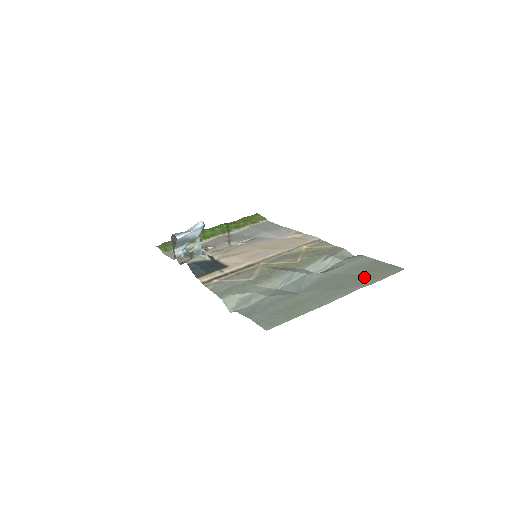
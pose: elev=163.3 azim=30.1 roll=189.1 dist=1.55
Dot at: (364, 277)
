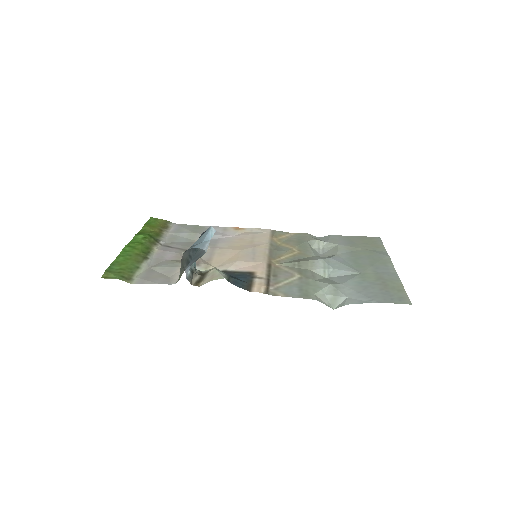
Dot at: (372, 249)
